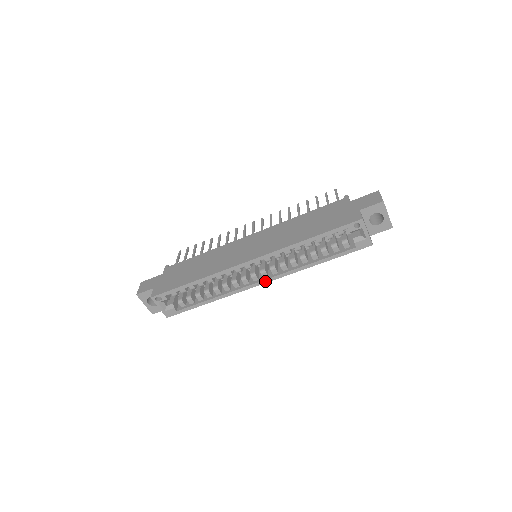
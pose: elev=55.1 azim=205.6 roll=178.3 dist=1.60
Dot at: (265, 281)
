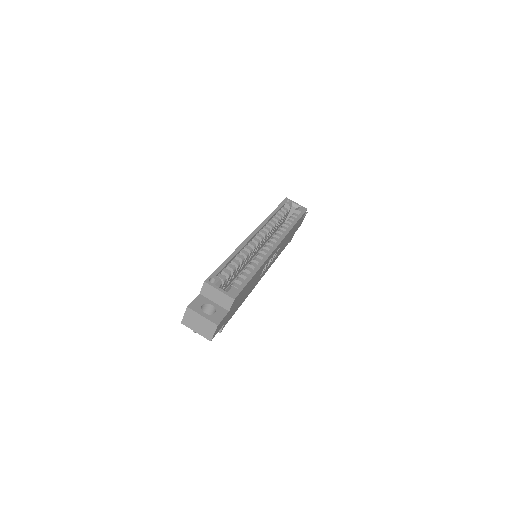
Dot at: (277, 243)
